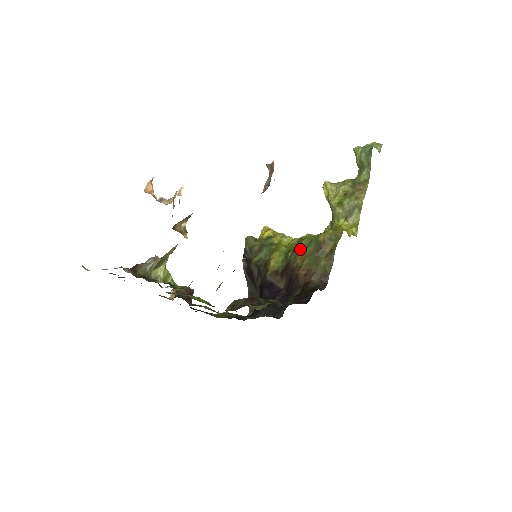
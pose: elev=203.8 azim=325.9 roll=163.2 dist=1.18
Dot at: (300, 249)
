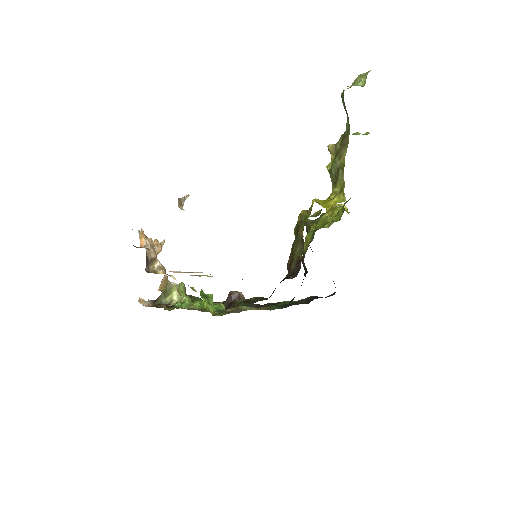
Dot at: occluded
